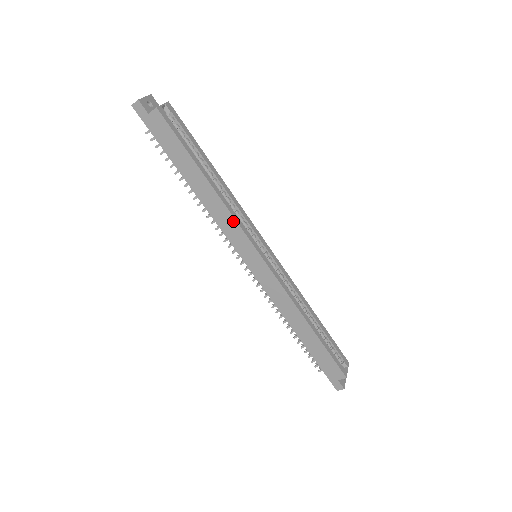
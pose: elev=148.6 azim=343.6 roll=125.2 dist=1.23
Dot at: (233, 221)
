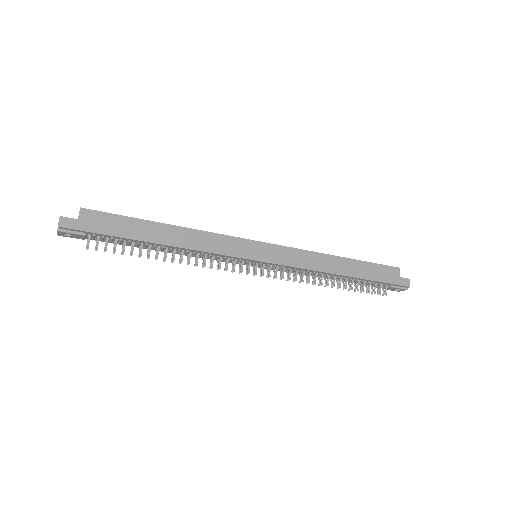
Dot at: (216, 236)
